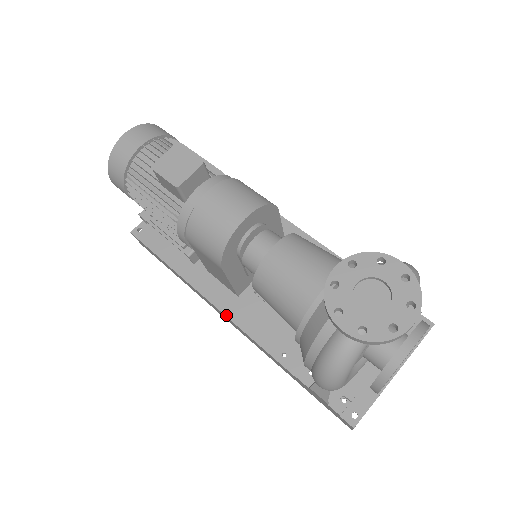
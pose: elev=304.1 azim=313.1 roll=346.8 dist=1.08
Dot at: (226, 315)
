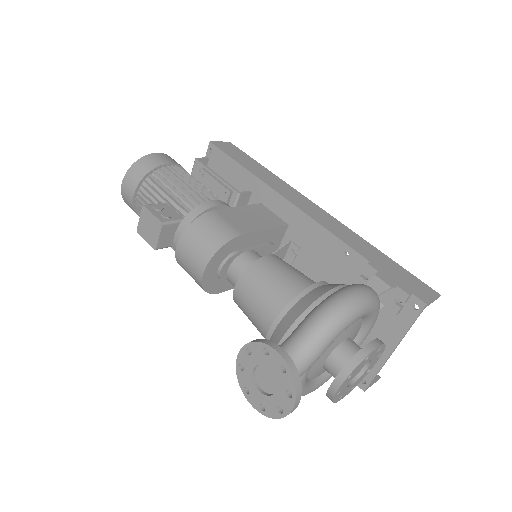
Dot at: occluded
